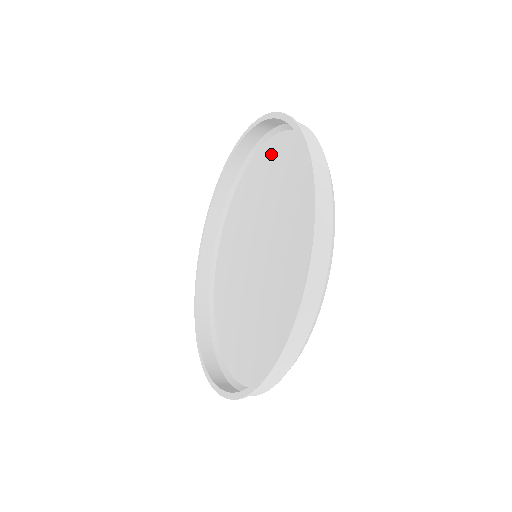
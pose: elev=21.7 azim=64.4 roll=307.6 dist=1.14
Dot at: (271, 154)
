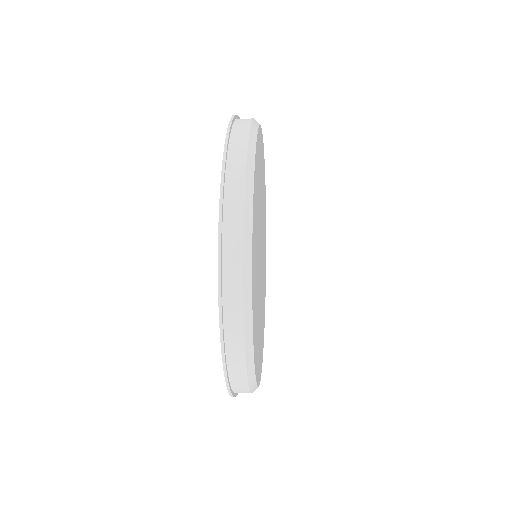
Dot at: occluded
